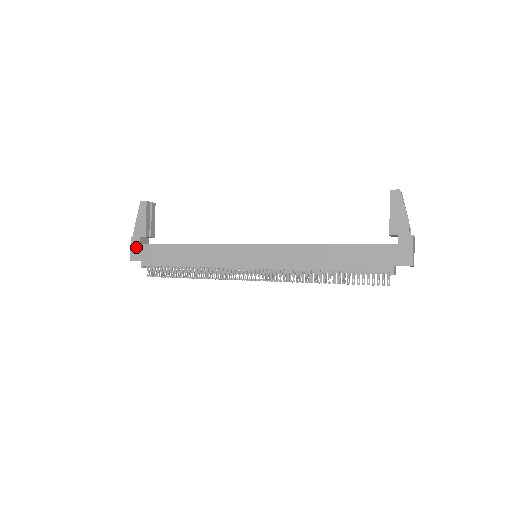
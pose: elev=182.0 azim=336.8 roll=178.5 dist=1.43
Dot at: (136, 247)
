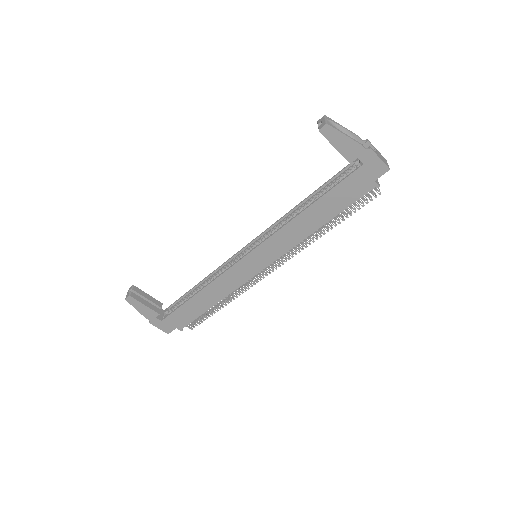
Dot at: (161, 325)
